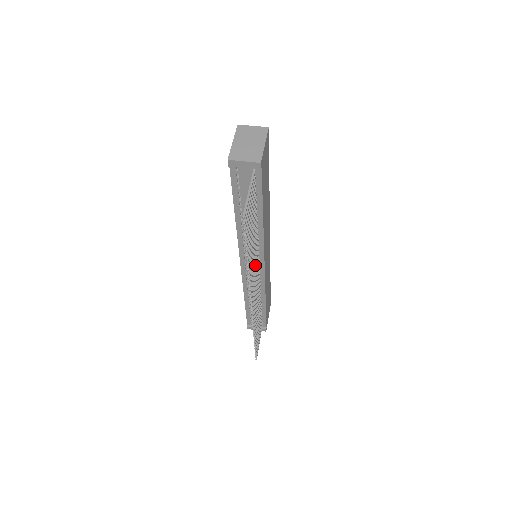
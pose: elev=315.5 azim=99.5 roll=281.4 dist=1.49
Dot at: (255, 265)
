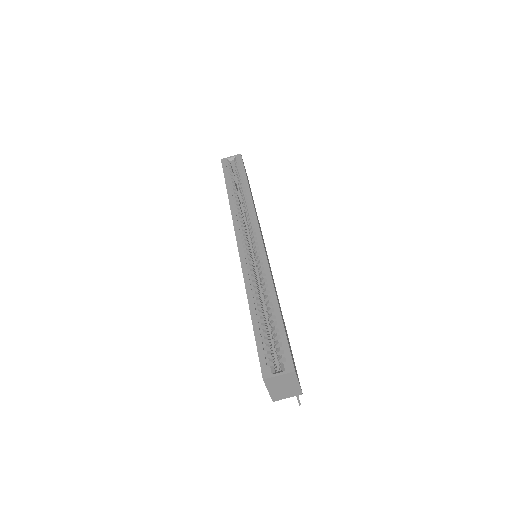
Dot at: occluded
